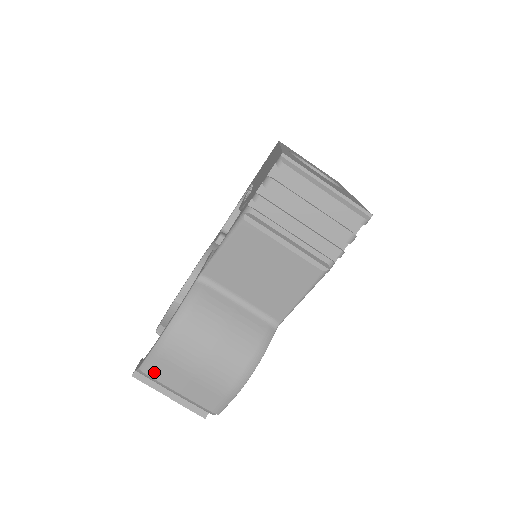
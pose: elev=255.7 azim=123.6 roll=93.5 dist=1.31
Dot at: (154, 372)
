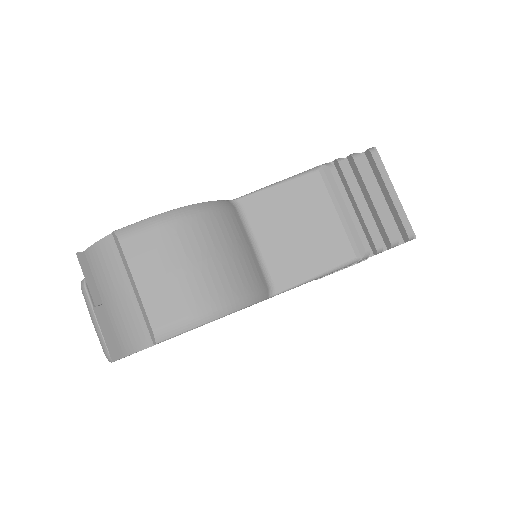
Dot at: (131, 242)
